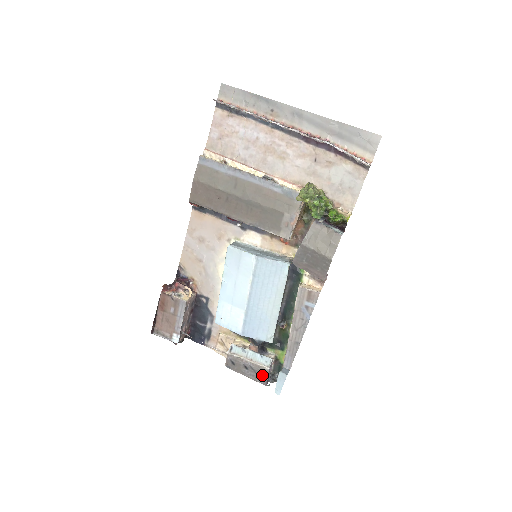
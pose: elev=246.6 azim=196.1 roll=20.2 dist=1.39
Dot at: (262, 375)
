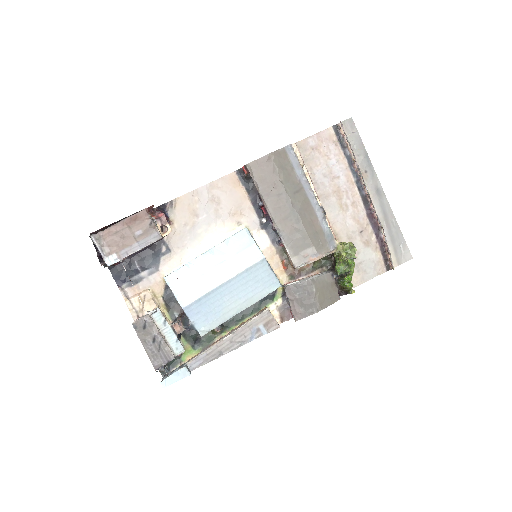
Dot at: (163, 358)
